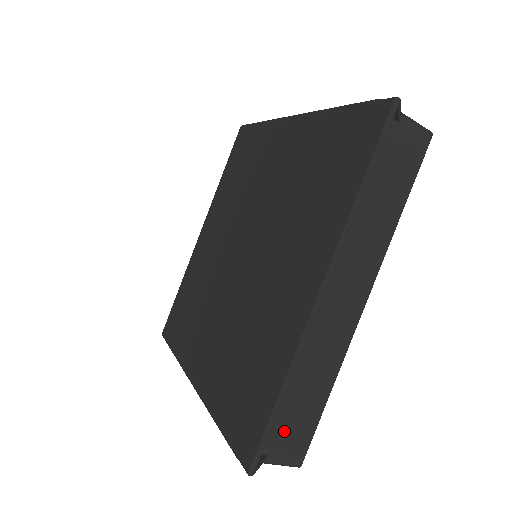
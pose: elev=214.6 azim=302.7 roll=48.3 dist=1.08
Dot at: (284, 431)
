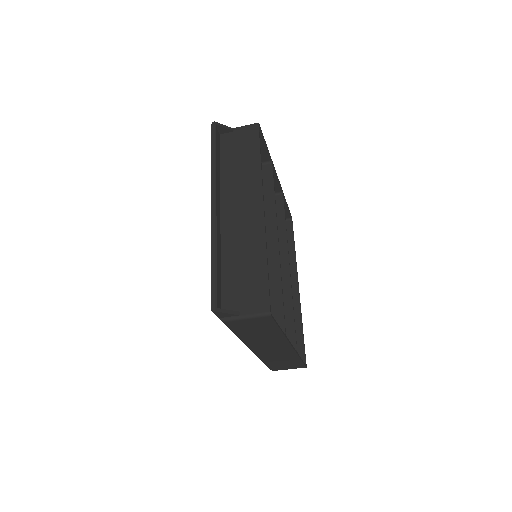
Dot at: (245, 294)
